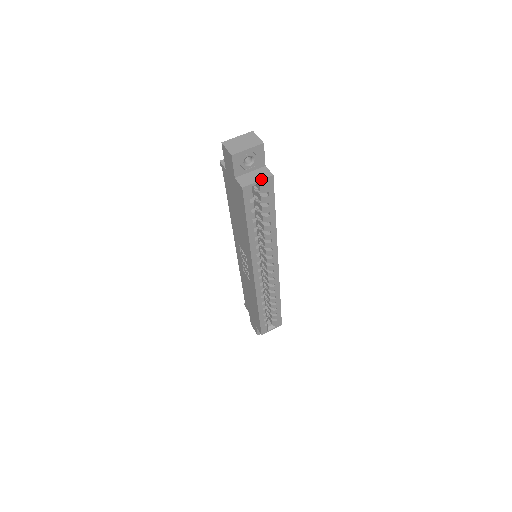
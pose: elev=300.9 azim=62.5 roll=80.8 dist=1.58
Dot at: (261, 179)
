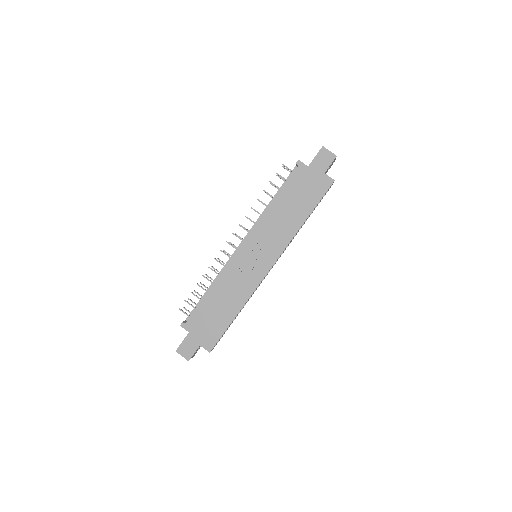
Dot at: occluded
